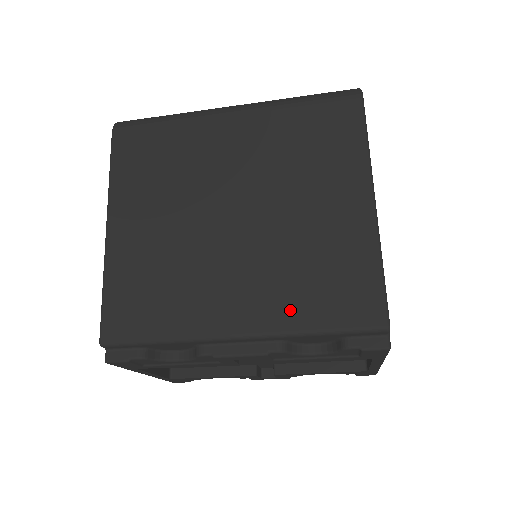
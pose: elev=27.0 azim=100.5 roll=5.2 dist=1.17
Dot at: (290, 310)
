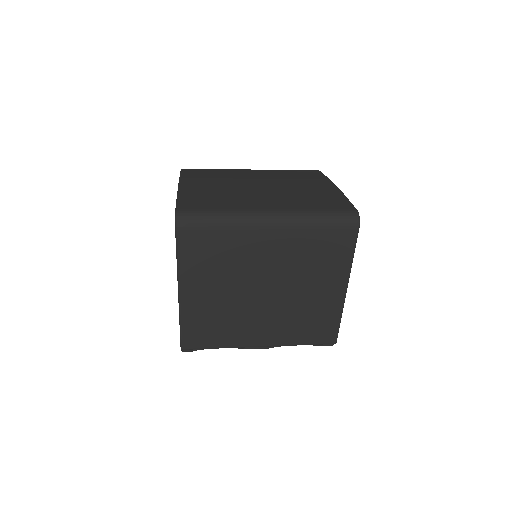
Dot at: (290, 337)
